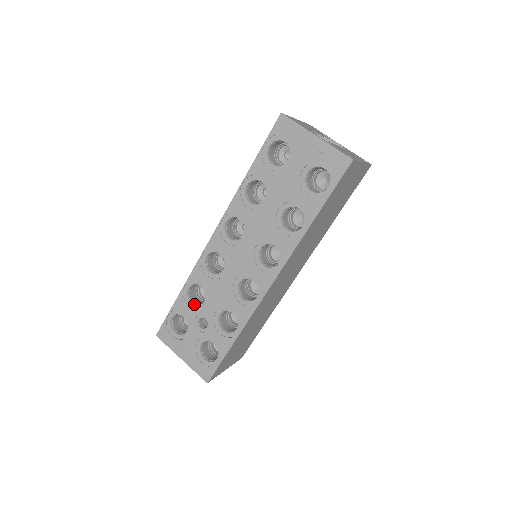
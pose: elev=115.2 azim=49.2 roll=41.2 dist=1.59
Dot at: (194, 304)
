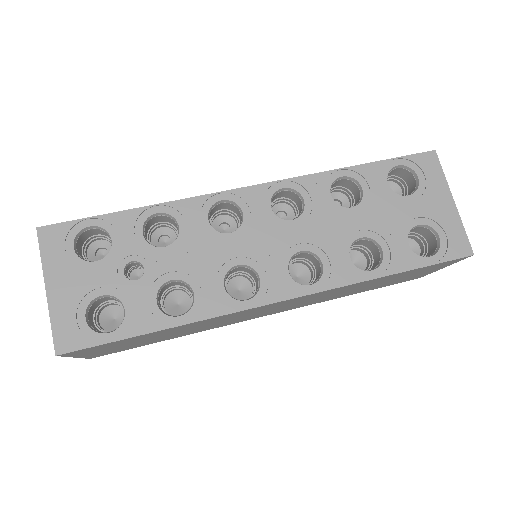
Dot at: (145, 238)
